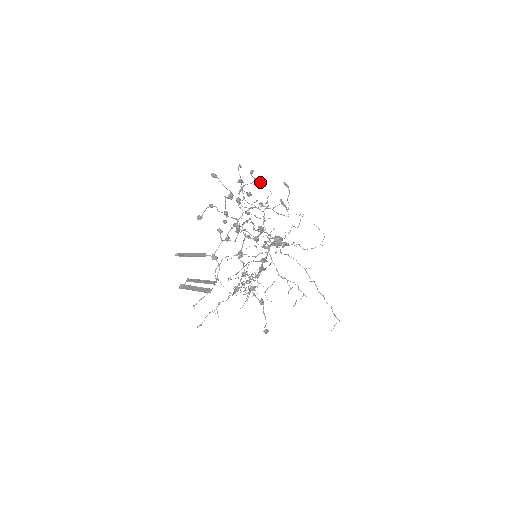
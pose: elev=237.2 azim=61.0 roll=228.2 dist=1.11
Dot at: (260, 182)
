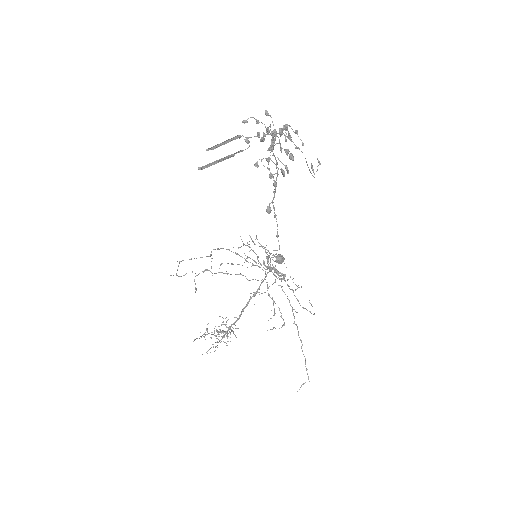
Dot at: occluded
